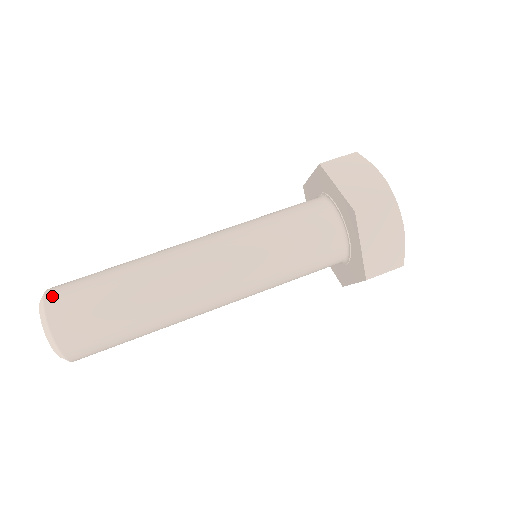
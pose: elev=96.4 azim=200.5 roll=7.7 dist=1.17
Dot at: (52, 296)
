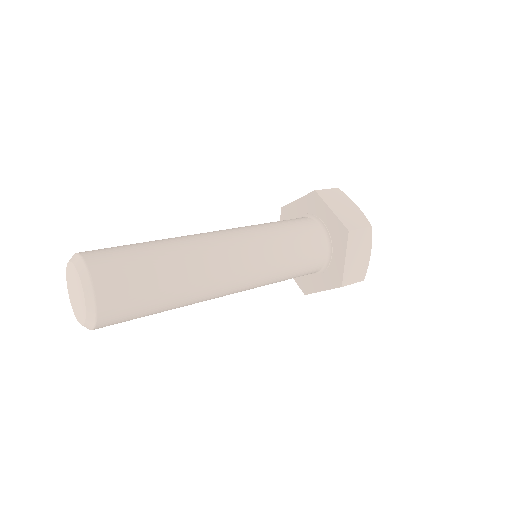
Dot at: (104, 297)
